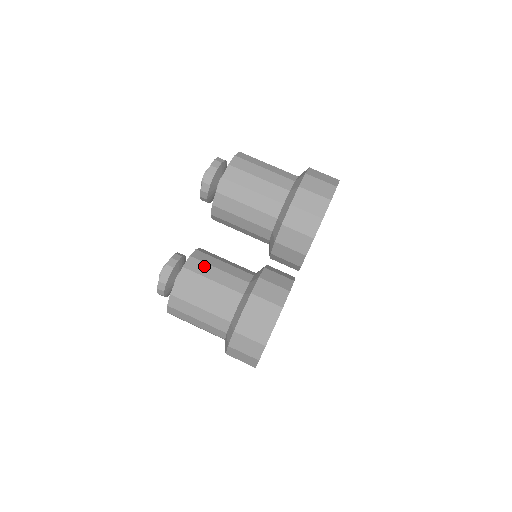
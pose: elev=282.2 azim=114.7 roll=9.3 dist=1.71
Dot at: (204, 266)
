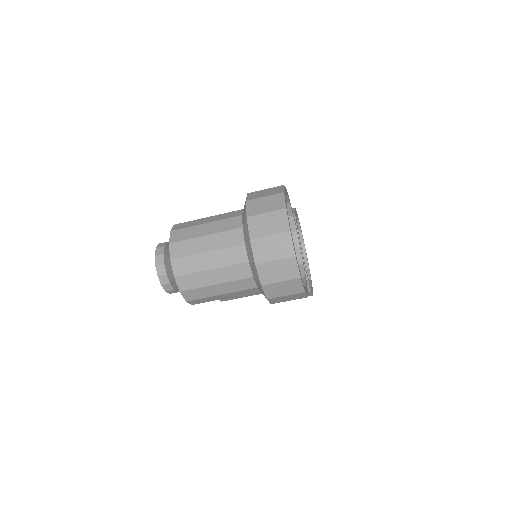
Dot at: occluded
